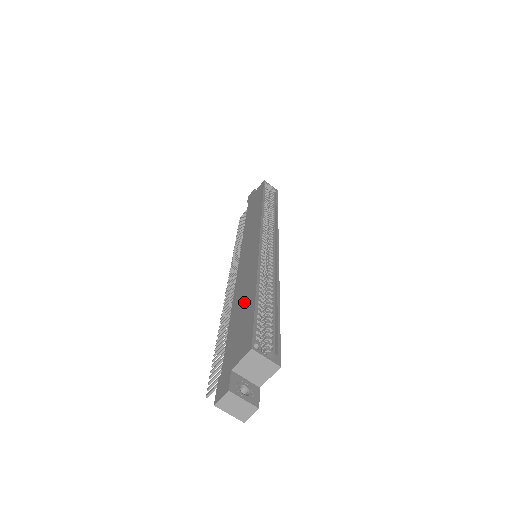
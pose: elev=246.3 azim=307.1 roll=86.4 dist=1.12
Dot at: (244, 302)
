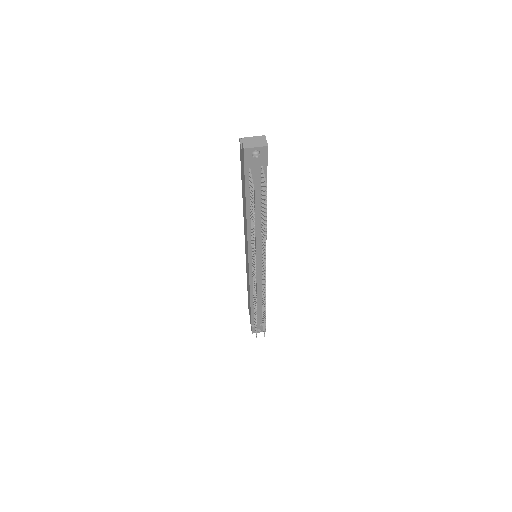
Dot at: (243, 197)
